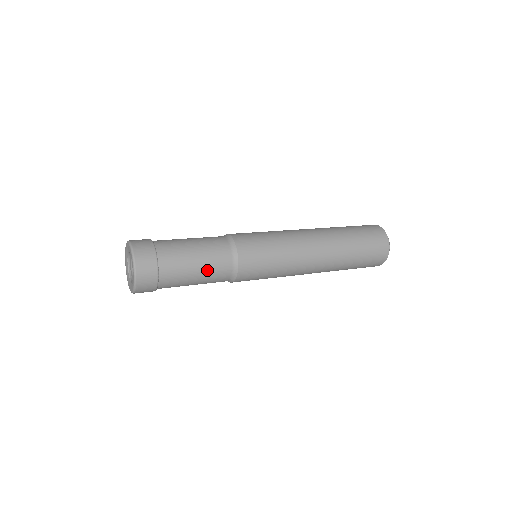
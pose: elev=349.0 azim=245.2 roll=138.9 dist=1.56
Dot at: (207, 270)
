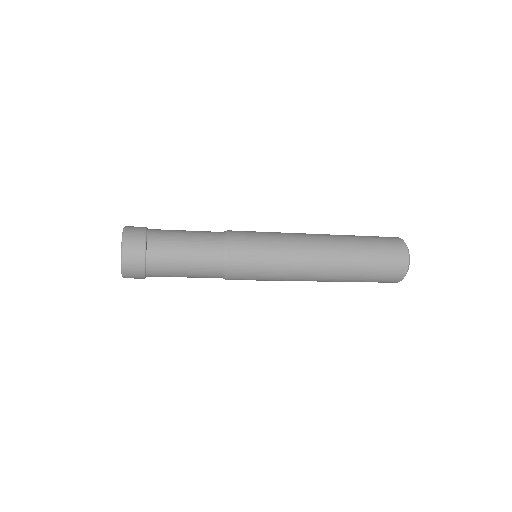
Dot at: (196, 266)
